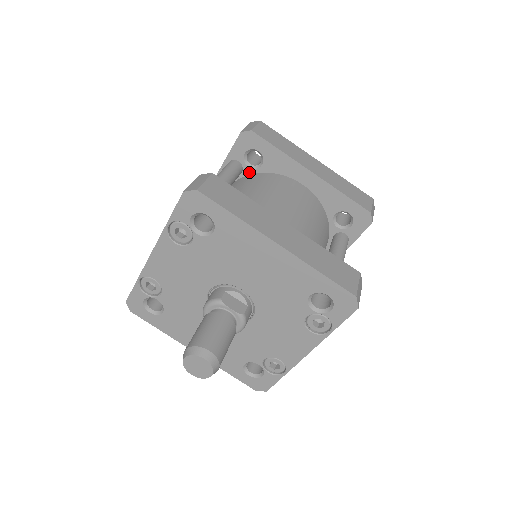
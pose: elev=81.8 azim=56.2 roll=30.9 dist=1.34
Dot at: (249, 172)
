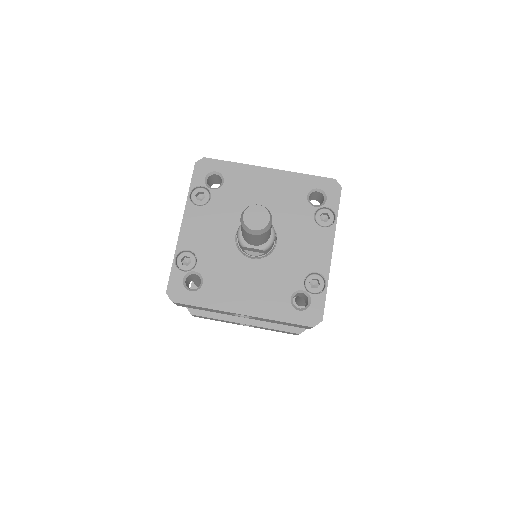
Dot at: occluded
